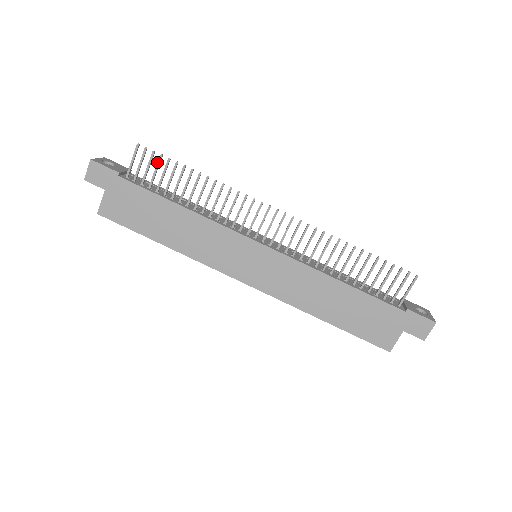
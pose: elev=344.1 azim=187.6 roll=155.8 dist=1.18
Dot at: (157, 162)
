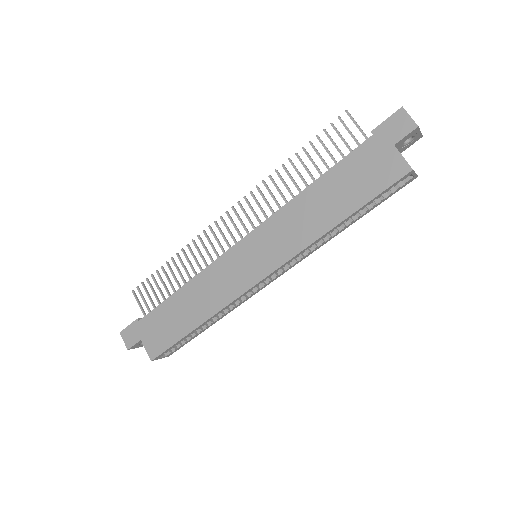
Dot at: occluded
